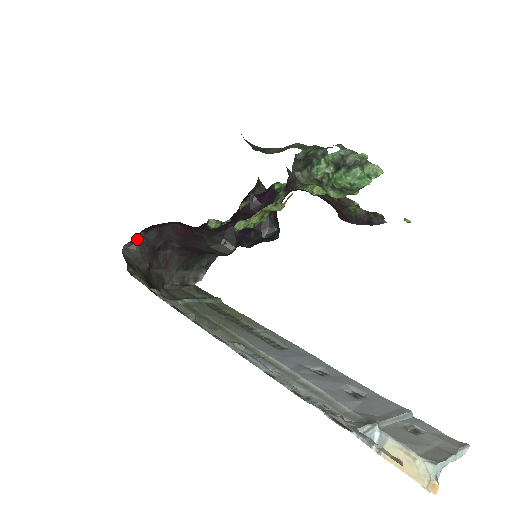
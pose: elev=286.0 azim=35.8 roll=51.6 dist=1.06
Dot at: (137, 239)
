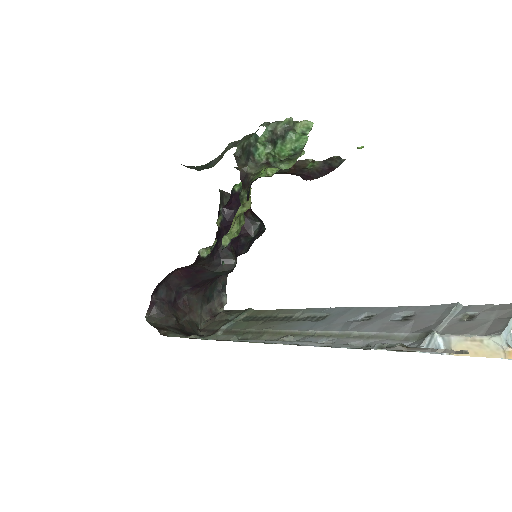
Dot at: (152, 304)
